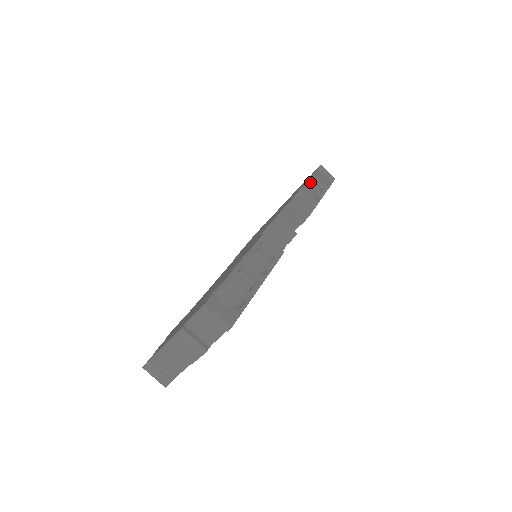
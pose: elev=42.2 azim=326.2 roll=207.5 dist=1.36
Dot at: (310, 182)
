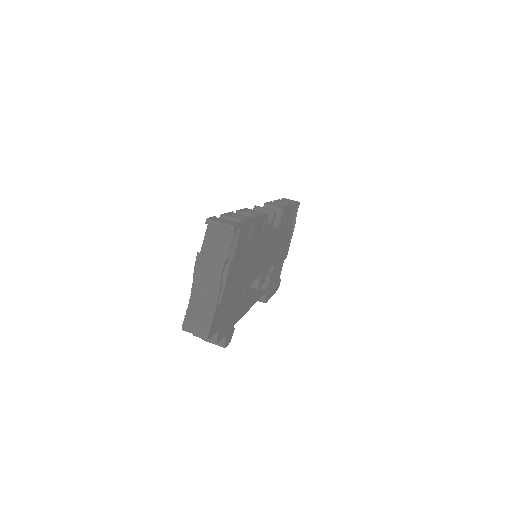
Dot at: (278, 201)
